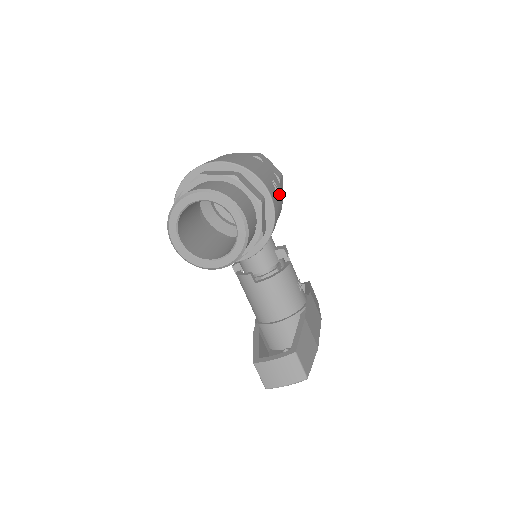
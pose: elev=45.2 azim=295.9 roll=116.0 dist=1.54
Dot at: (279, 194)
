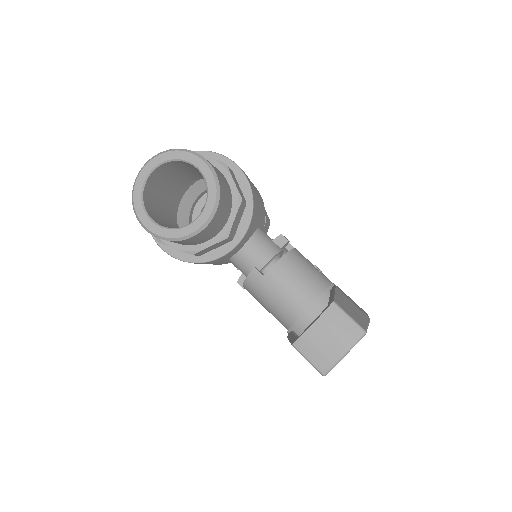
Dot at: occluded
